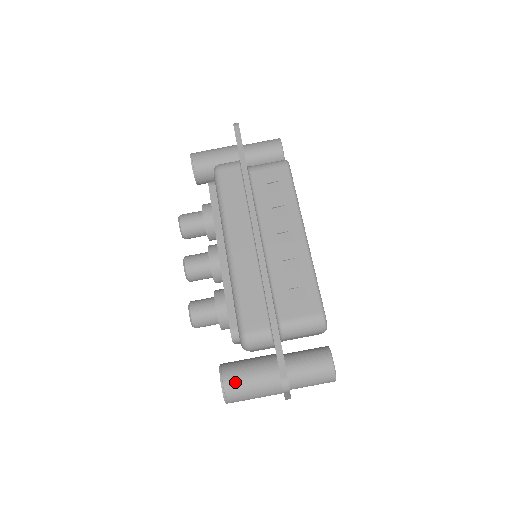
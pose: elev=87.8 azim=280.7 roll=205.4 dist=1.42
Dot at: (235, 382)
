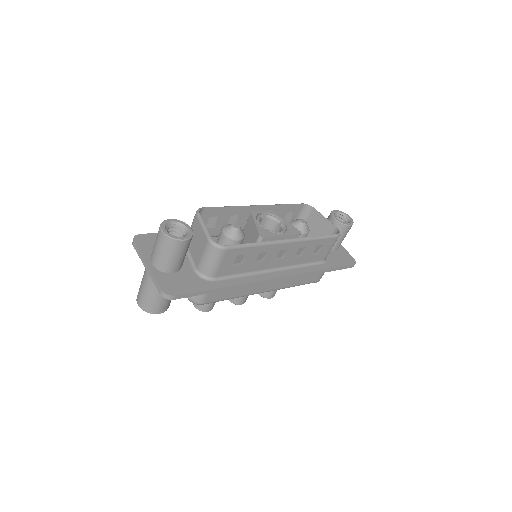
Dot at: occluded
